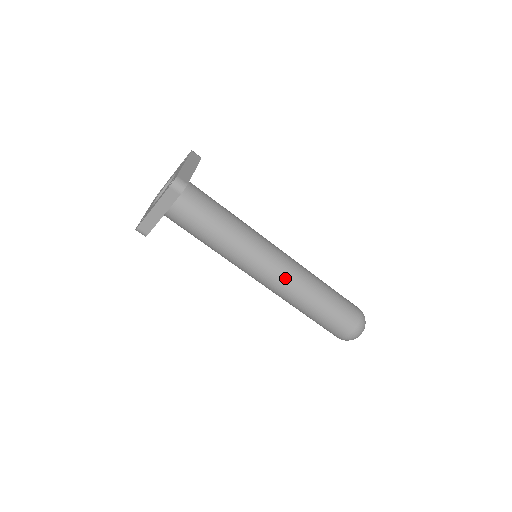
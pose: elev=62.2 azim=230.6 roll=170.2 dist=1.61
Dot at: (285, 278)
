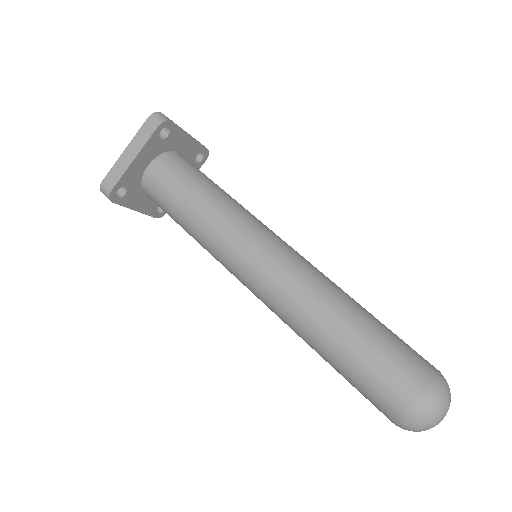
Dot at: (292, 272)
